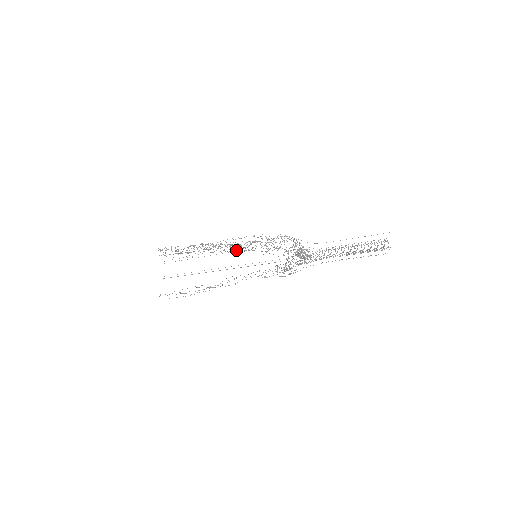
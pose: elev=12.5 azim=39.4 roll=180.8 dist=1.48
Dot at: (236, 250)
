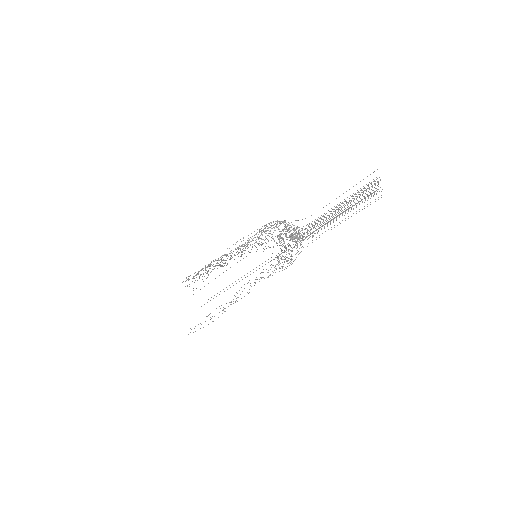
Dot at: (238, 256)
